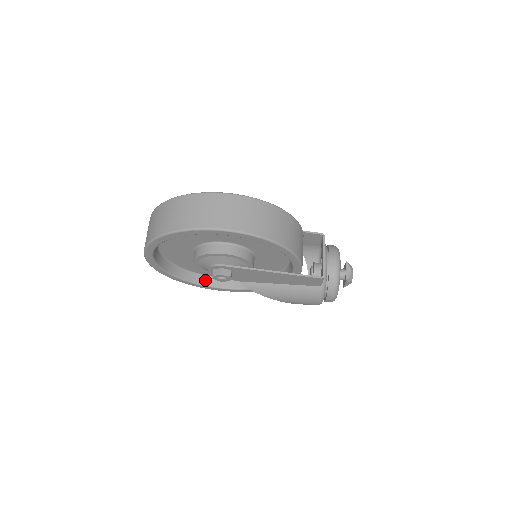
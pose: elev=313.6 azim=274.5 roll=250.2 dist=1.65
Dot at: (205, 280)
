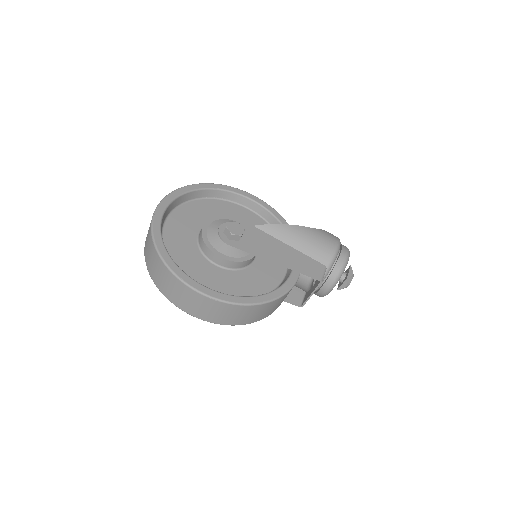
Dot at: occluded
